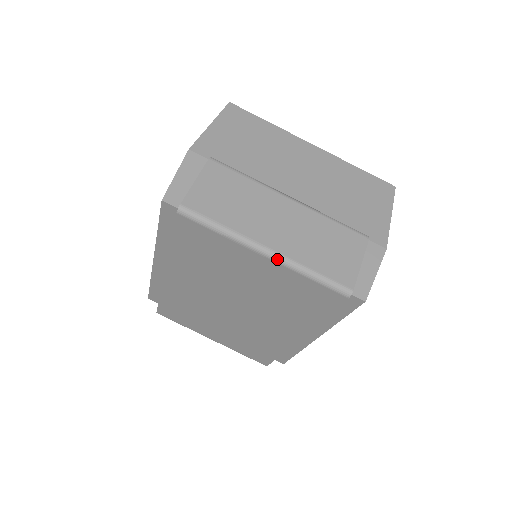
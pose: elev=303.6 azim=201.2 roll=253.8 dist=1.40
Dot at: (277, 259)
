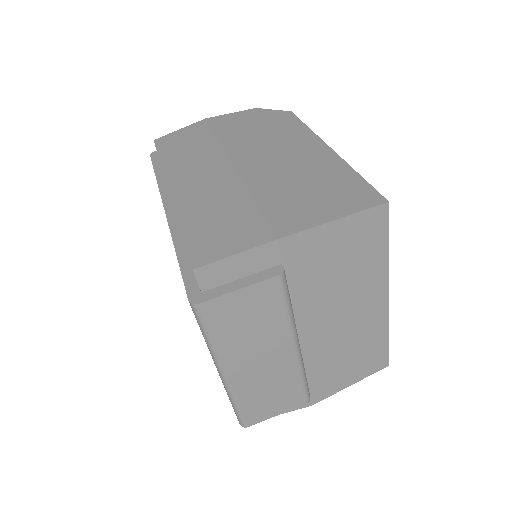
Dot at: (224, 382)
